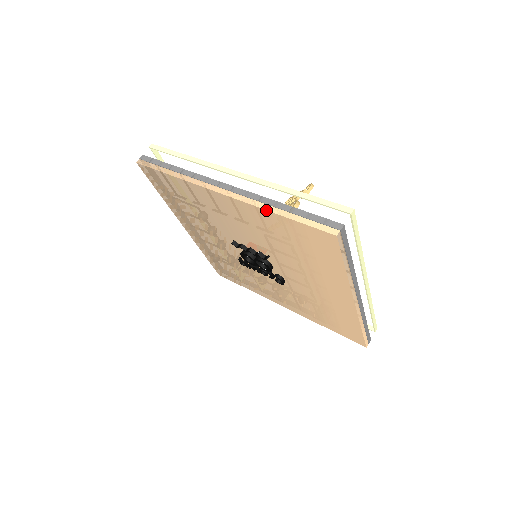
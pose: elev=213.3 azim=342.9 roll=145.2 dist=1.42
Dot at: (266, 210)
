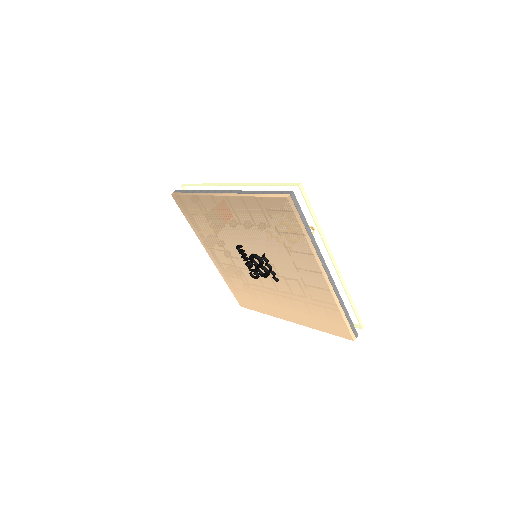
Dot at: (338, 306)
